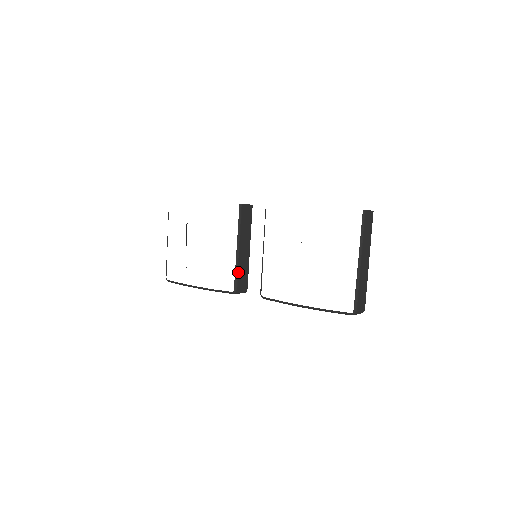
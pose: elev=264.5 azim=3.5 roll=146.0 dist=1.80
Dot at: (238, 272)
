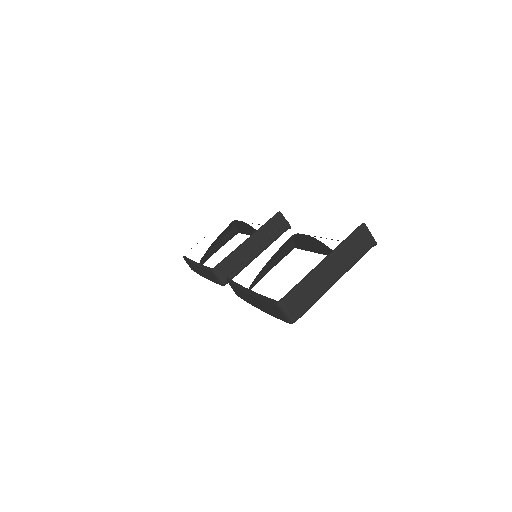
Dot at: (231, 257)
